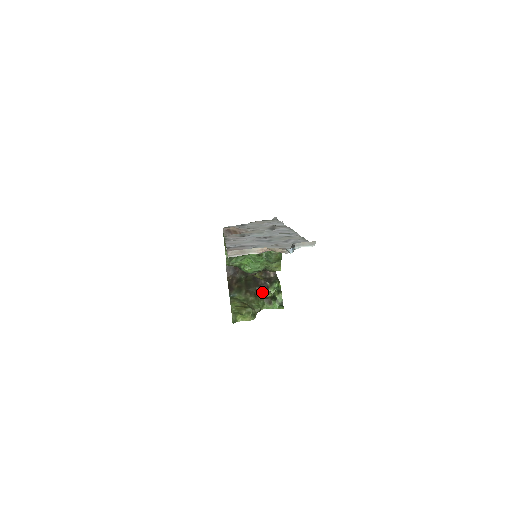
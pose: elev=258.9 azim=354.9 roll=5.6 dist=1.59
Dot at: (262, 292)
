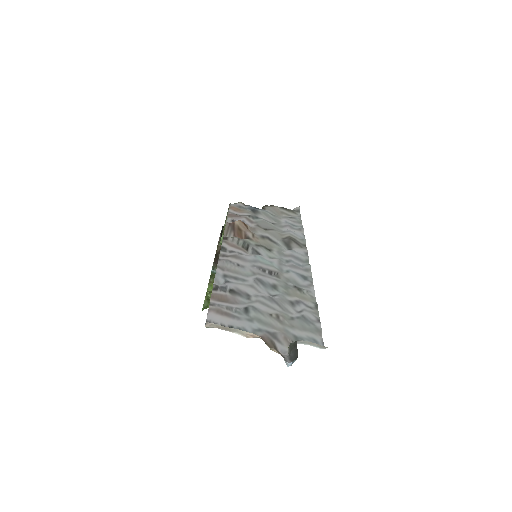
Dot at: occluded
